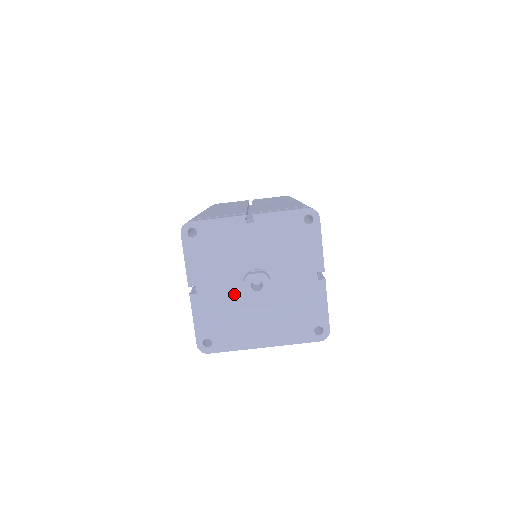
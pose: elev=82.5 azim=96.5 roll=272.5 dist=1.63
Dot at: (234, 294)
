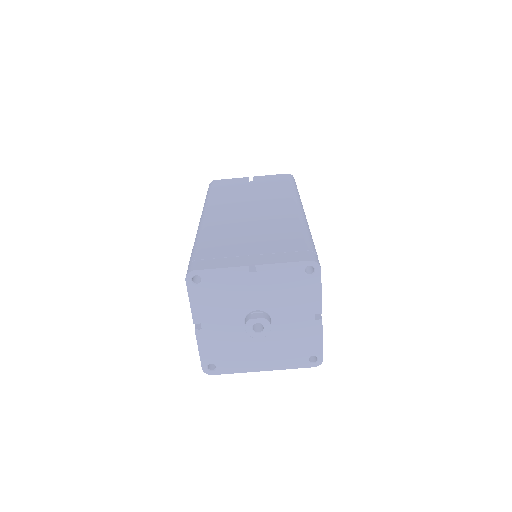
Dot at: (236, 330)
